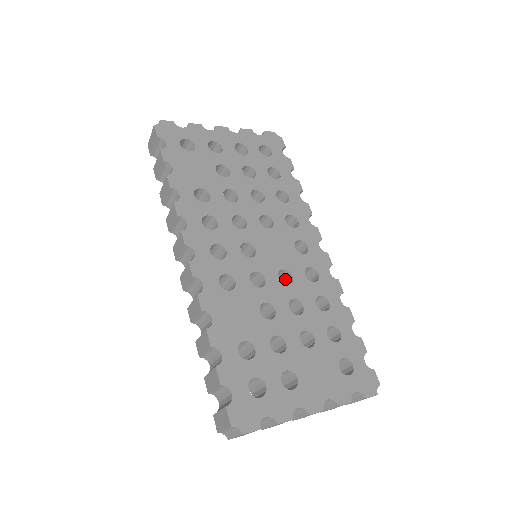
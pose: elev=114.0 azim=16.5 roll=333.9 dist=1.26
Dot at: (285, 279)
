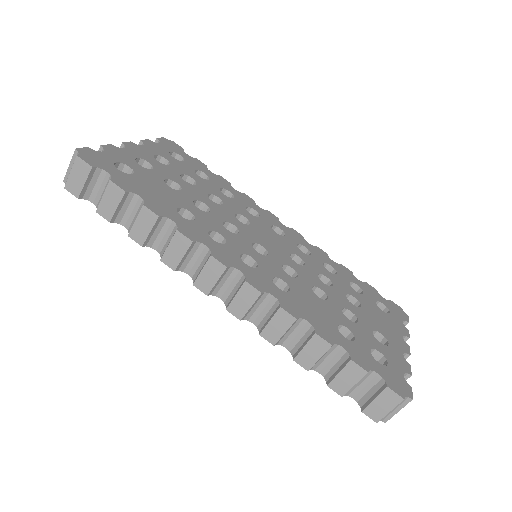
Dot at: occluded
